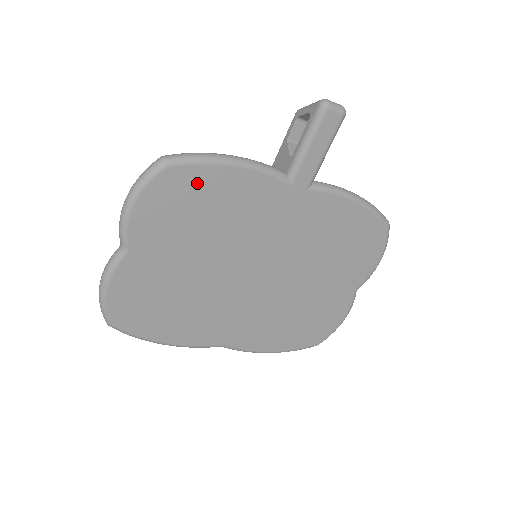
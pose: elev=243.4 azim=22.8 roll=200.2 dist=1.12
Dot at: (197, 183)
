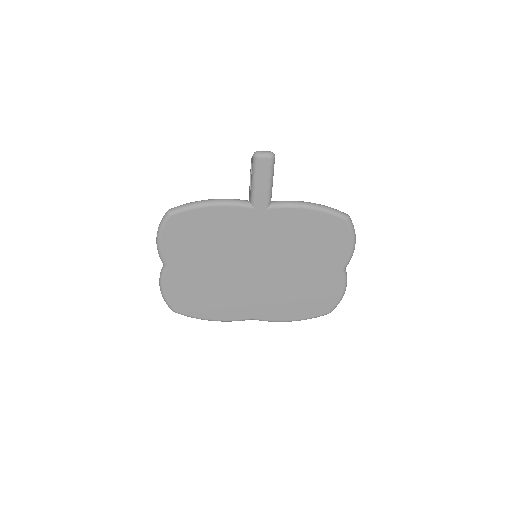
Dot at: (192, 221)
